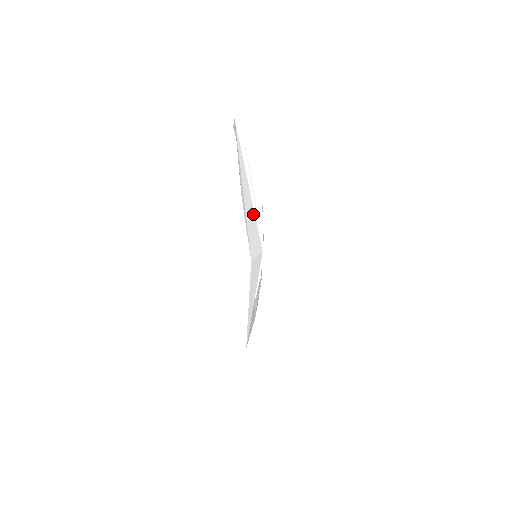
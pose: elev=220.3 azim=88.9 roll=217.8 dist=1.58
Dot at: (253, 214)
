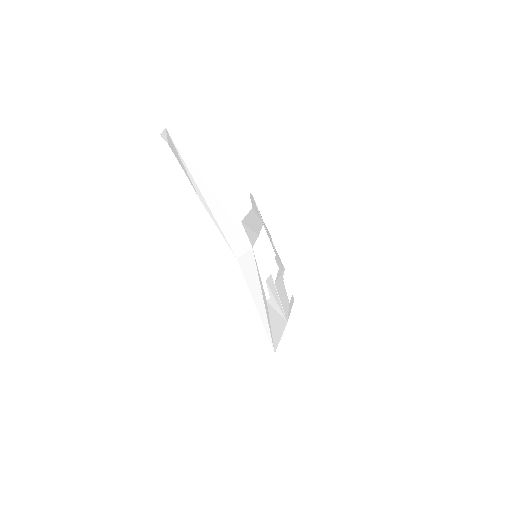
Dot at: (224, 212)
